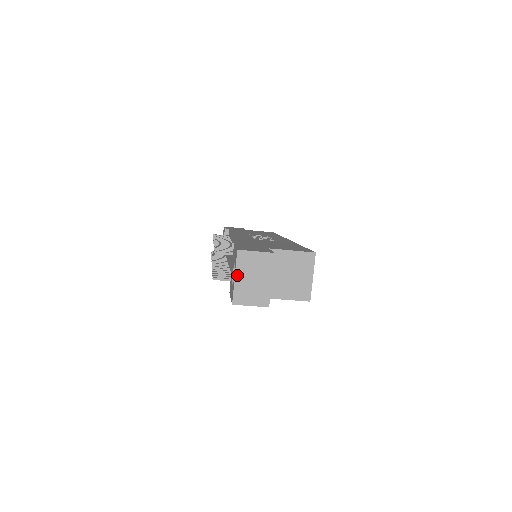
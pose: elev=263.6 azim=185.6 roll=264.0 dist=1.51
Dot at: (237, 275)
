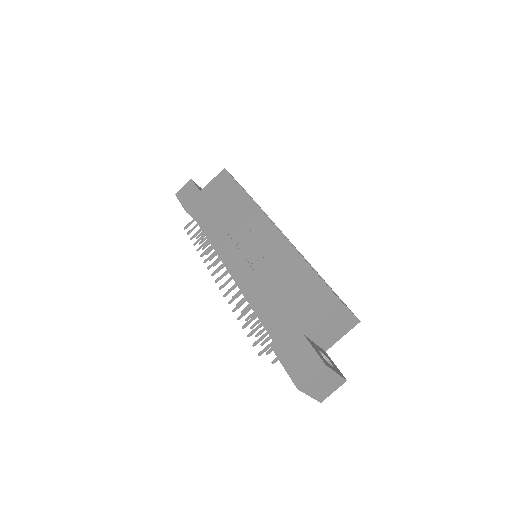
Dot at: (310, 394)
